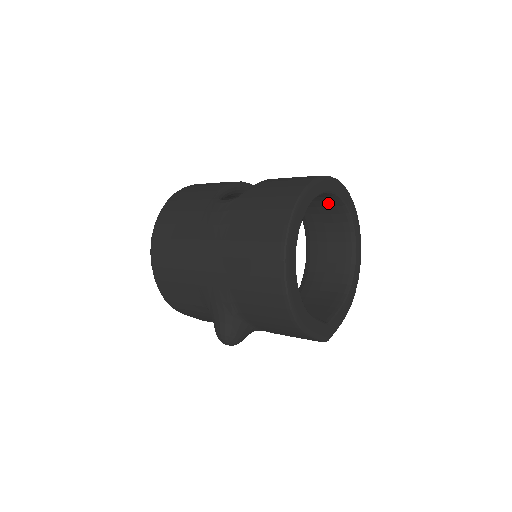
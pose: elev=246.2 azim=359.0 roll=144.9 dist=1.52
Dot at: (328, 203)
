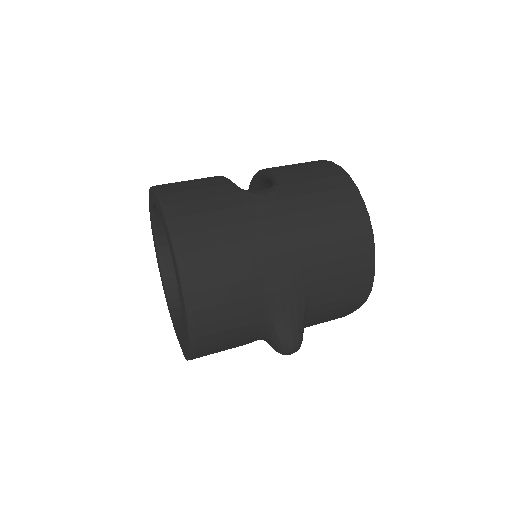
Dot at: occluded
